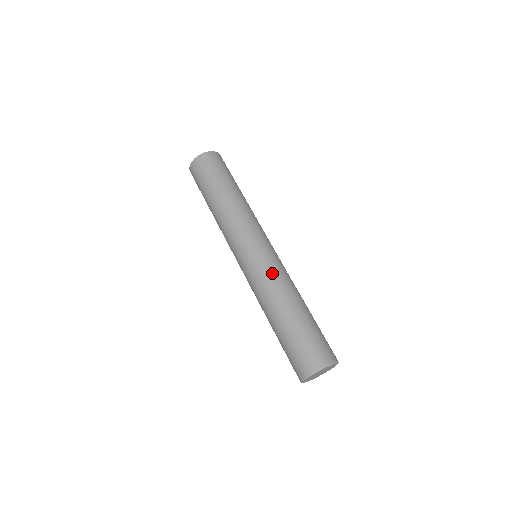
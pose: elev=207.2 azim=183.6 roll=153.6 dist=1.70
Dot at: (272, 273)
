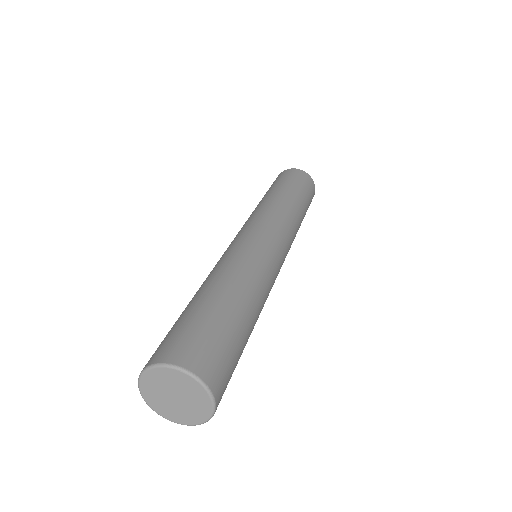
Dot at: (218, 261)
